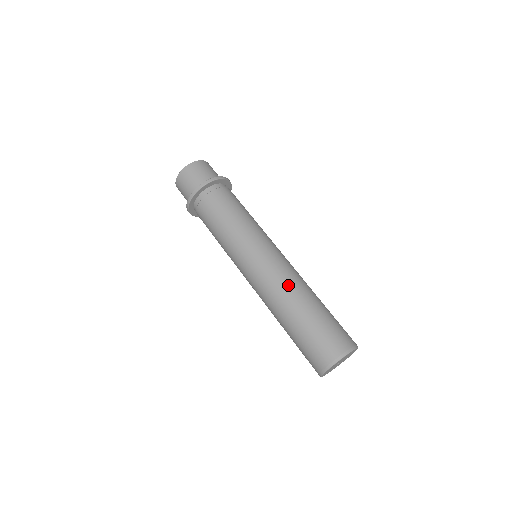
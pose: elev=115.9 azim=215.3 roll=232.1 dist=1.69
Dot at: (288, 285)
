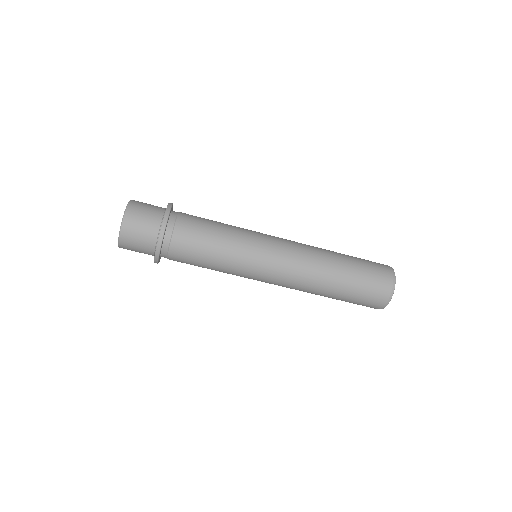
Dot at: (308, 285)
